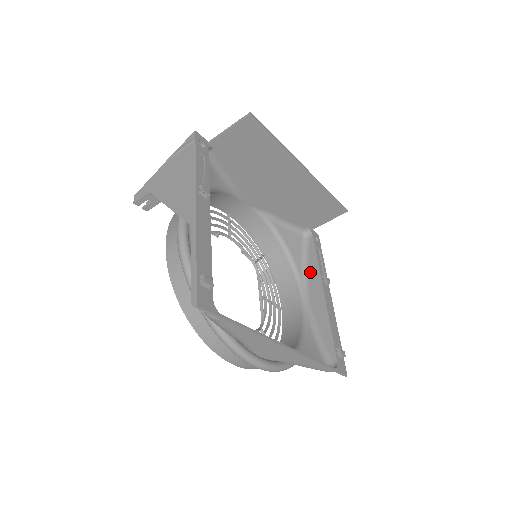
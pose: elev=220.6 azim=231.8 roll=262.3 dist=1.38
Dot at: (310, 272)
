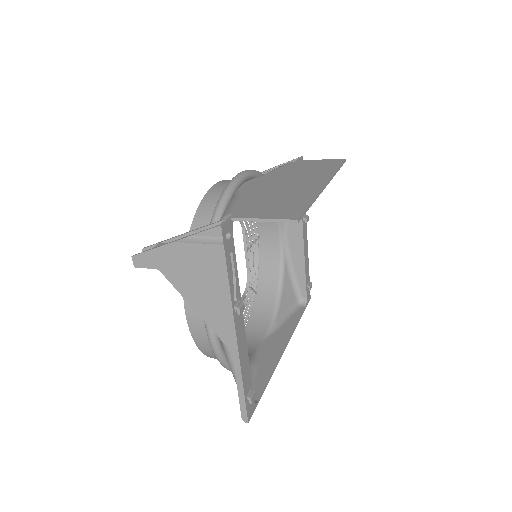
Dot at: occluded
